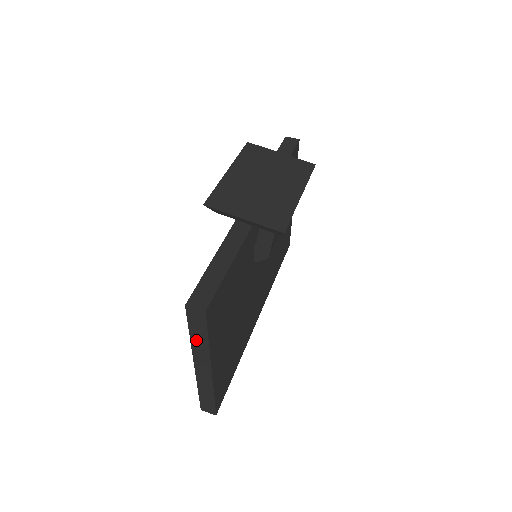
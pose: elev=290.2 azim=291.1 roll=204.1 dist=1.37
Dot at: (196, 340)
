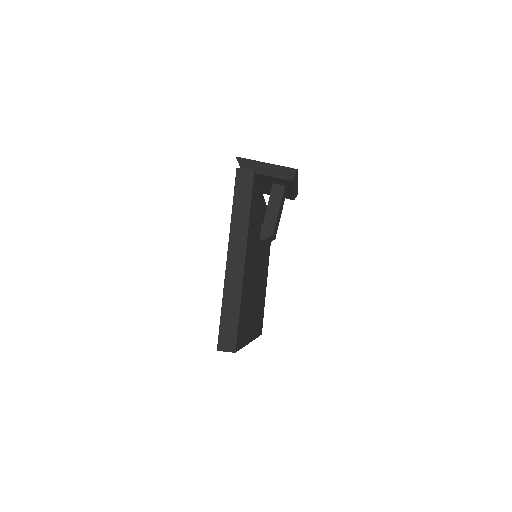
Dot at: (237, 213)
